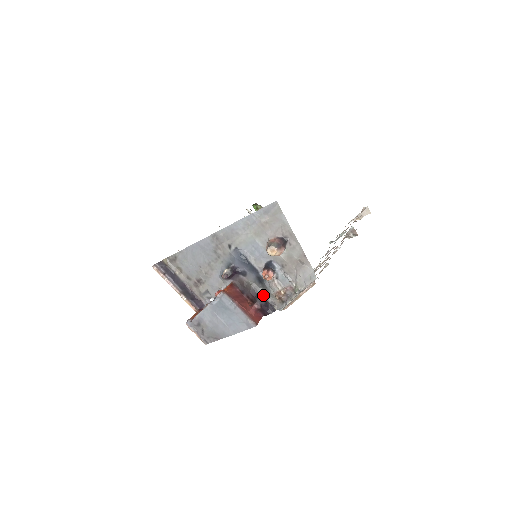
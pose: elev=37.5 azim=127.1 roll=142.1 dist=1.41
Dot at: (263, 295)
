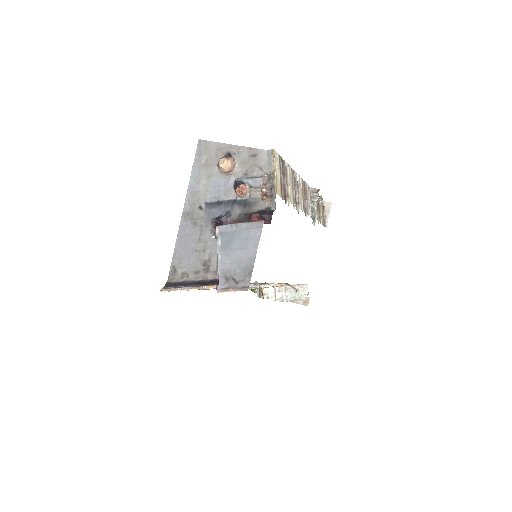
Dot at: (255, 211)
